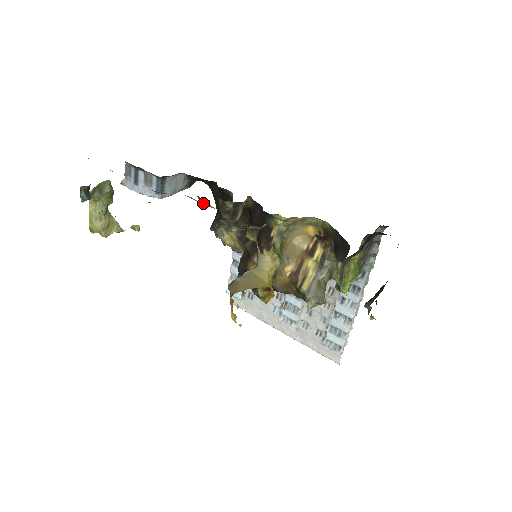
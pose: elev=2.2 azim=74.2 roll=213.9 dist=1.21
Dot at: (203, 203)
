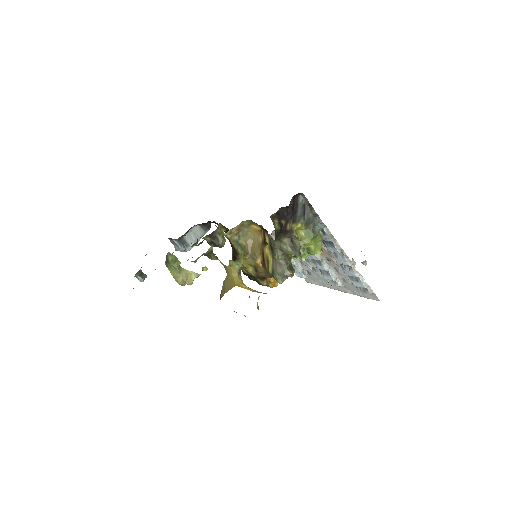
Dot at: occluded
